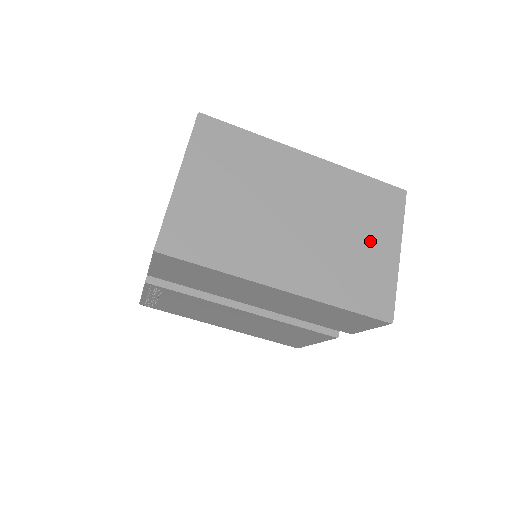
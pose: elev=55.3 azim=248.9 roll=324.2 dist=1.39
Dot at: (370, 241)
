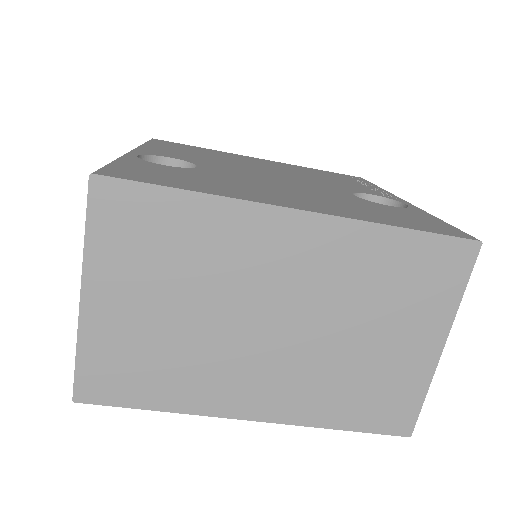
Dot at: (395, 337)
